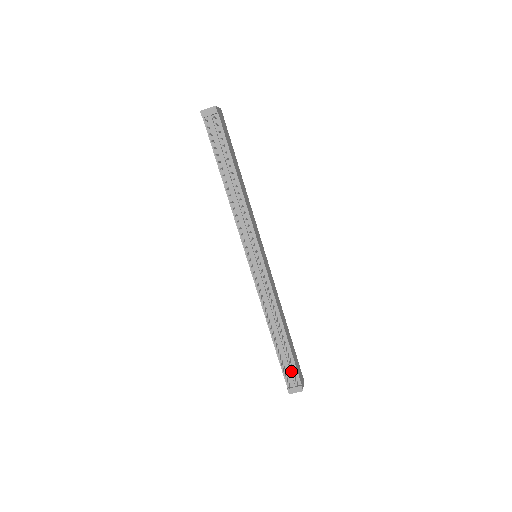
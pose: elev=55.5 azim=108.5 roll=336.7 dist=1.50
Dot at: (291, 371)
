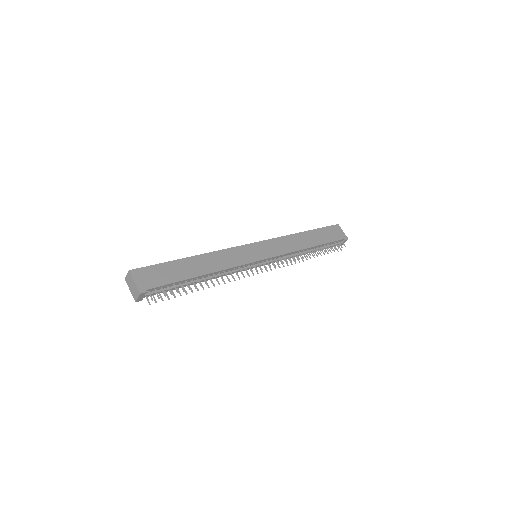
Dot at: (333, 244)
